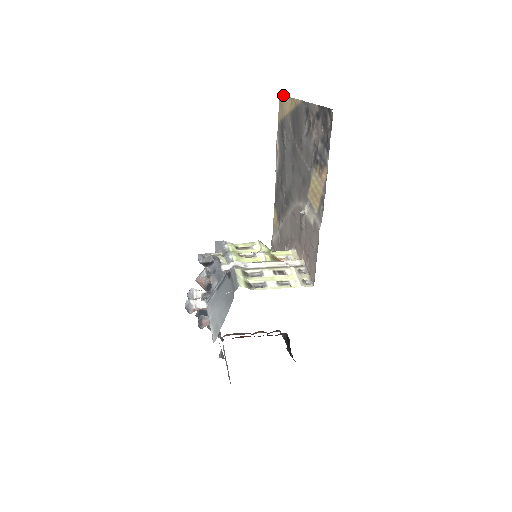
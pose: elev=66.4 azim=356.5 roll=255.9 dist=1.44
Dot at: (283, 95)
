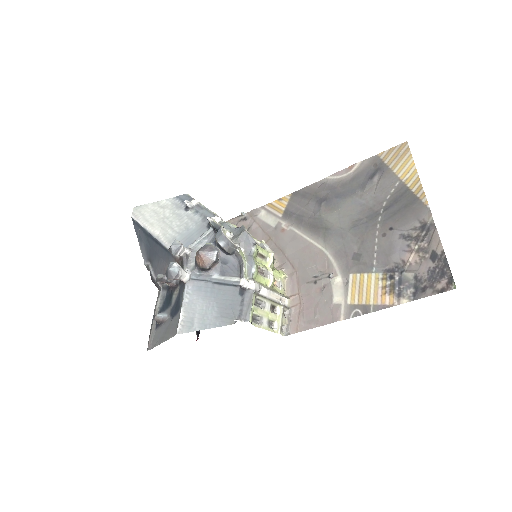
Dot at: occluded
